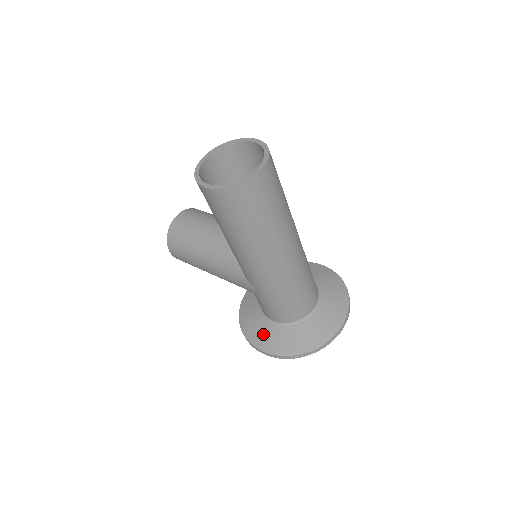
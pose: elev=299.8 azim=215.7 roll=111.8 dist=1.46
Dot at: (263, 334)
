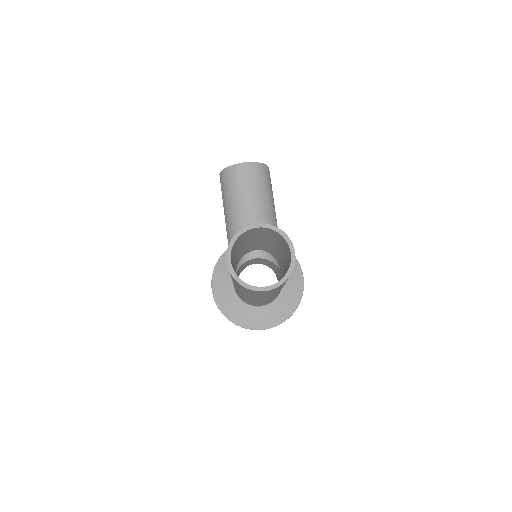
Dot at: (222, 284)
